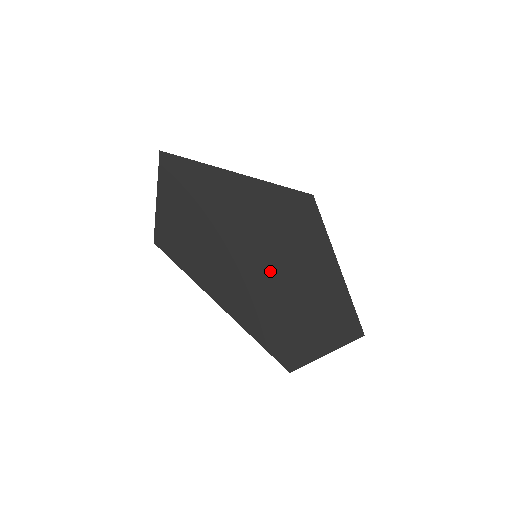
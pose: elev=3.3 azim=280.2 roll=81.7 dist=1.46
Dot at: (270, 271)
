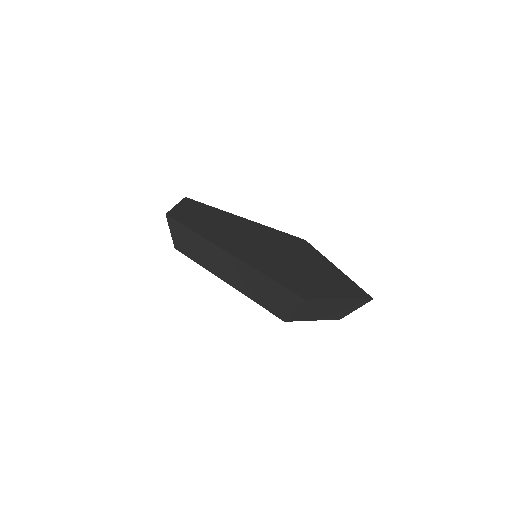
Dot at: (276, 252)
